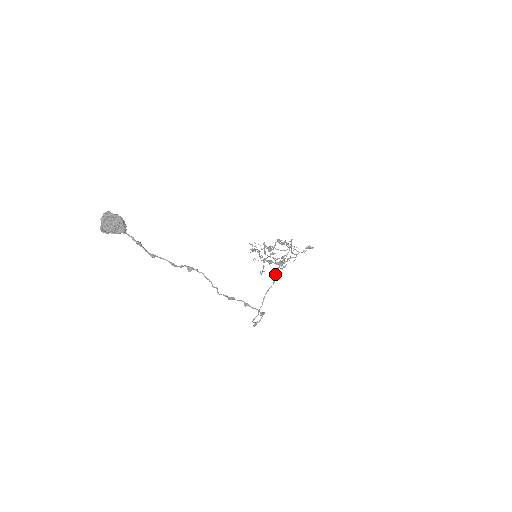
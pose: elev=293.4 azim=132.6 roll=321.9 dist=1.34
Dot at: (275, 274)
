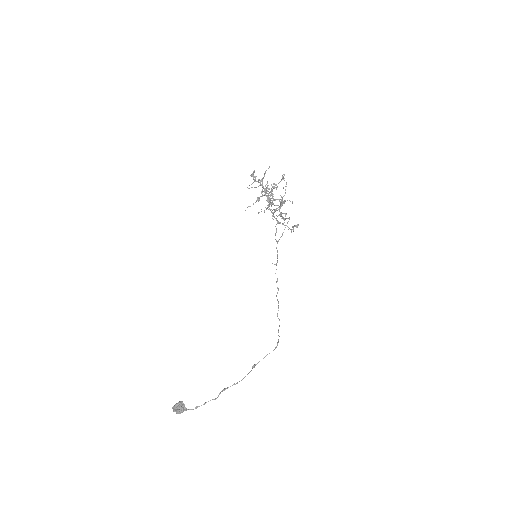
Dot at: (276, 282)
